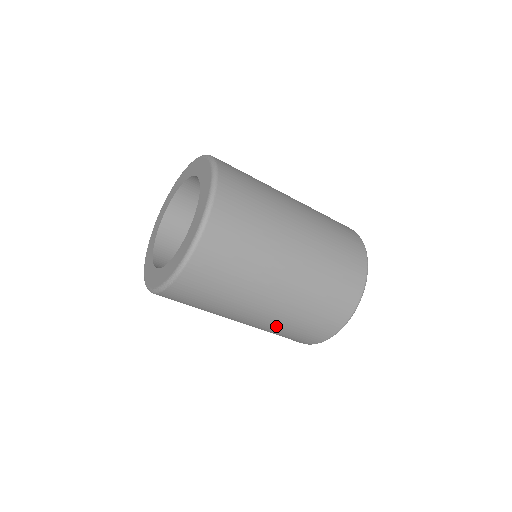
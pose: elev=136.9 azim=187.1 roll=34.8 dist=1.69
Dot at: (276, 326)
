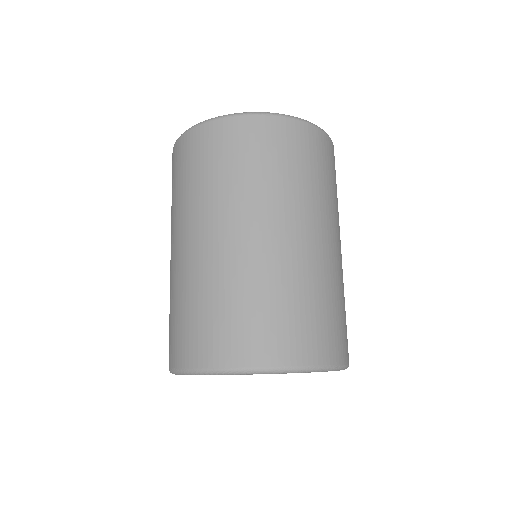
Dot at: (300, 276)
